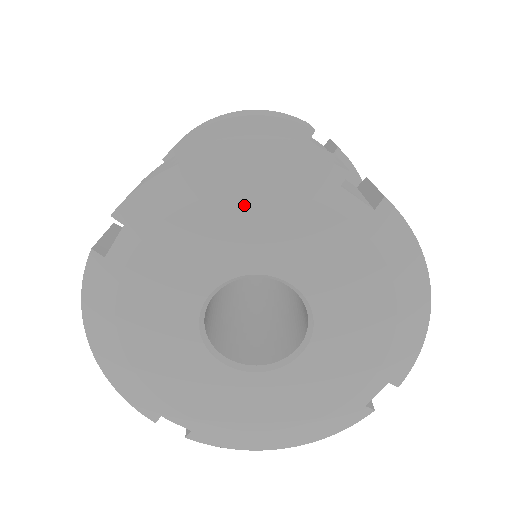
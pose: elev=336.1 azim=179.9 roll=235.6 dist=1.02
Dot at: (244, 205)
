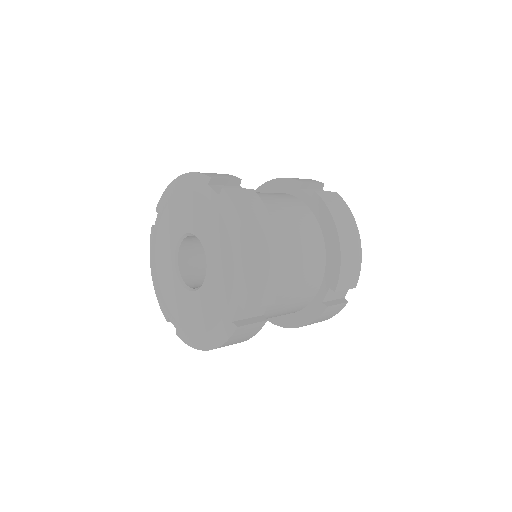
Dot at: (183, 199)
